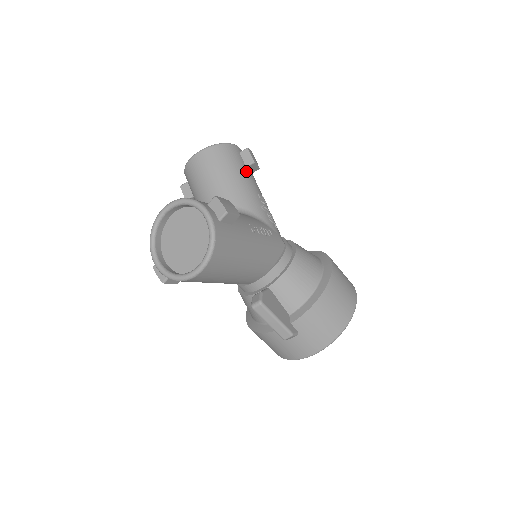
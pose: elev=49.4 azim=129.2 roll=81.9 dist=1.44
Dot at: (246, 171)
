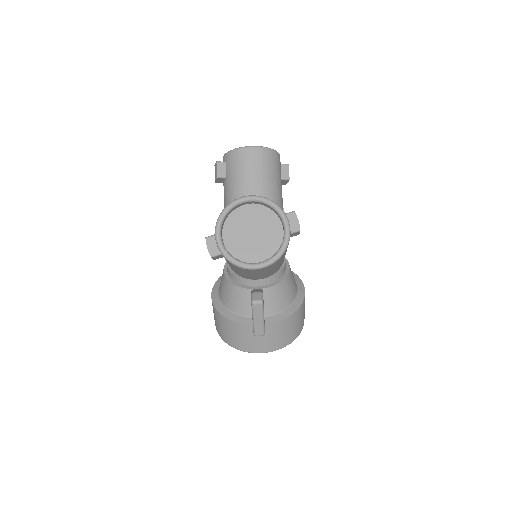
Dot at: (281, 184)
